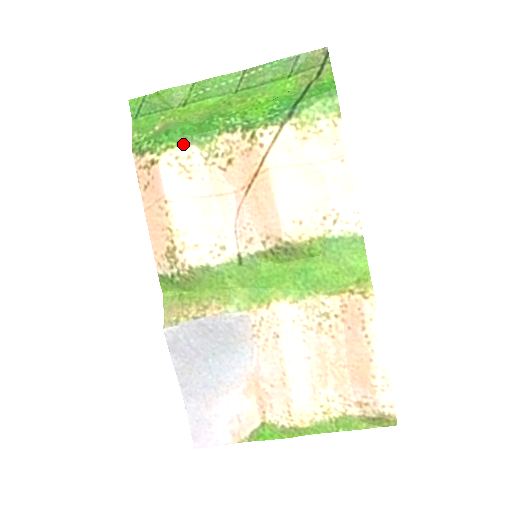
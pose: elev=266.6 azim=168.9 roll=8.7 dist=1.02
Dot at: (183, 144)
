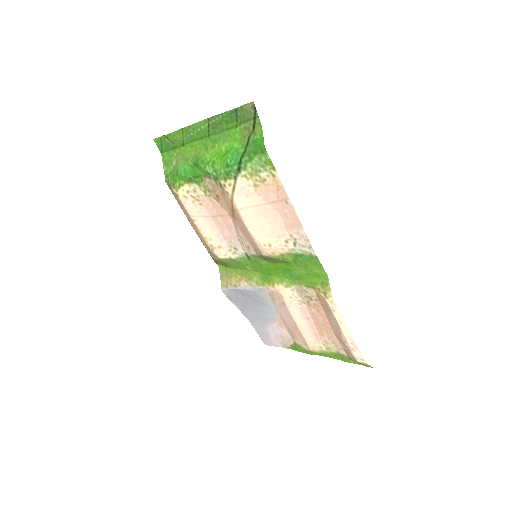
Dot at: (188, 182)
